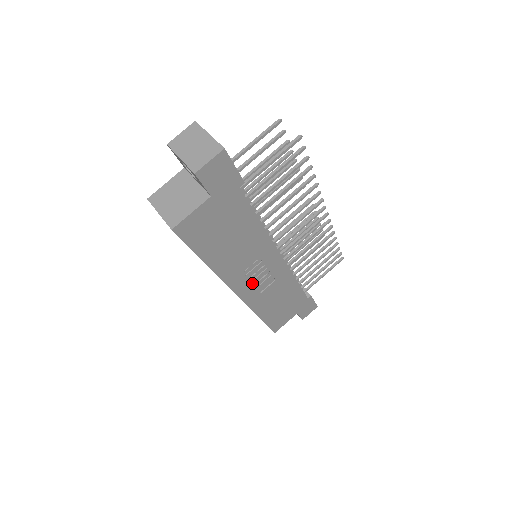
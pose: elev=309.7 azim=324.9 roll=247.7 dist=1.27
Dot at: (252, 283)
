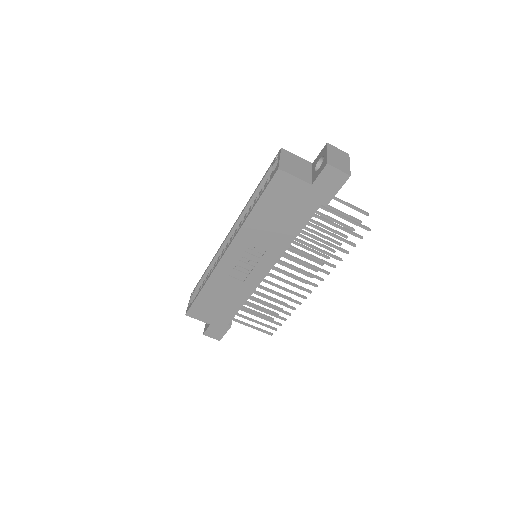
Dot at: (237, 262)
